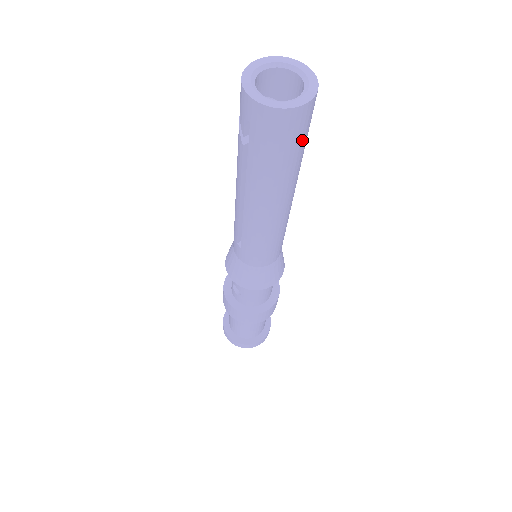
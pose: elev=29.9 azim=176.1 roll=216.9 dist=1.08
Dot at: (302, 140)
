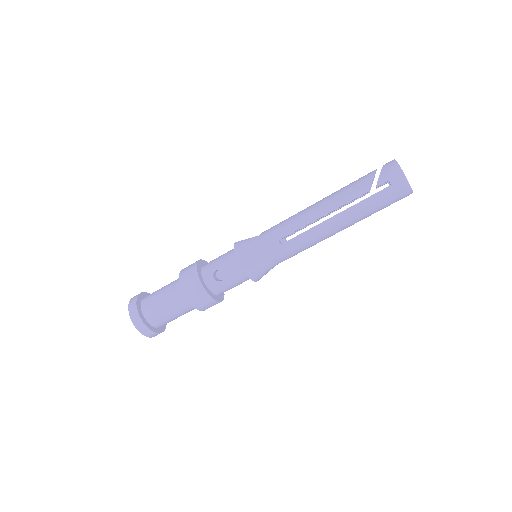
Dot at: (387, 206)
